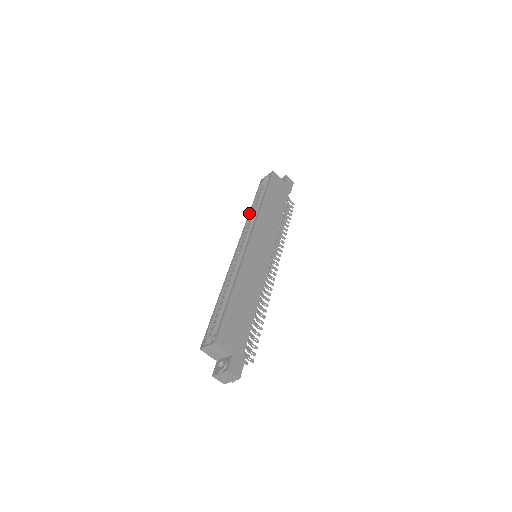
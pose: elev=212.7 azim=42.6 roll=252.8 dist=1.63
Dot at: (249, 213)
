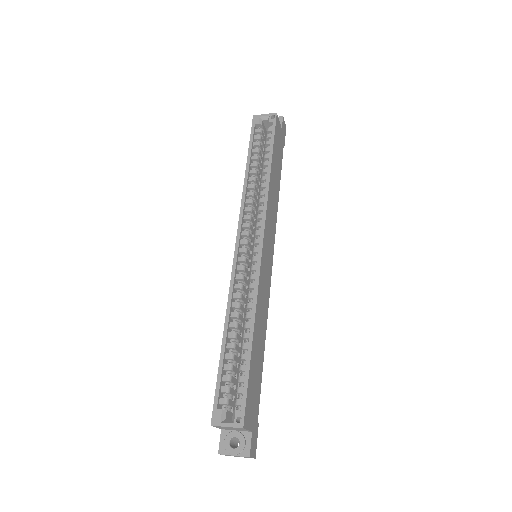
Dot at: (245, 179)
